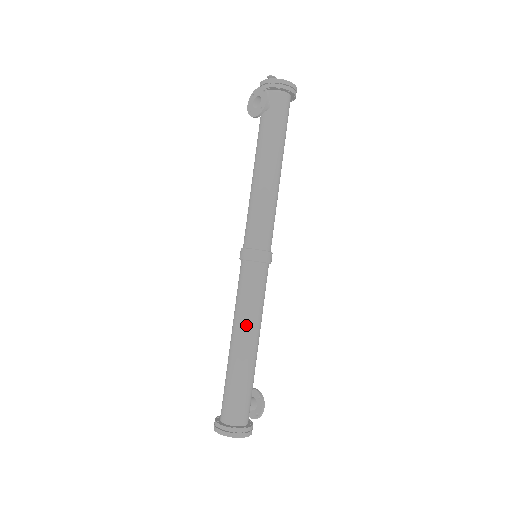
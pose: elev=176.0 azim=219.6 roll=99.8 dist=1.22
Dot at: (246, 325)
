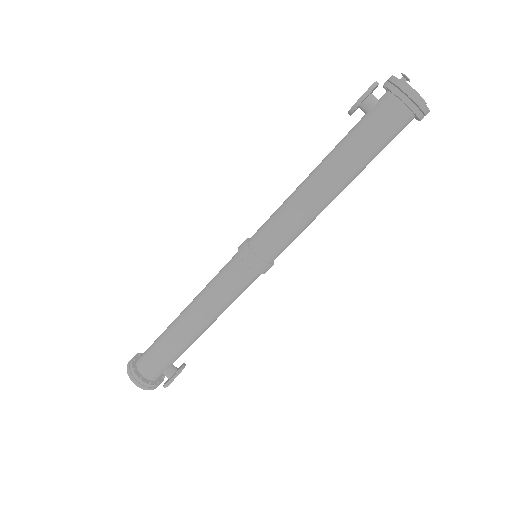
Dot at: (197, 303)
